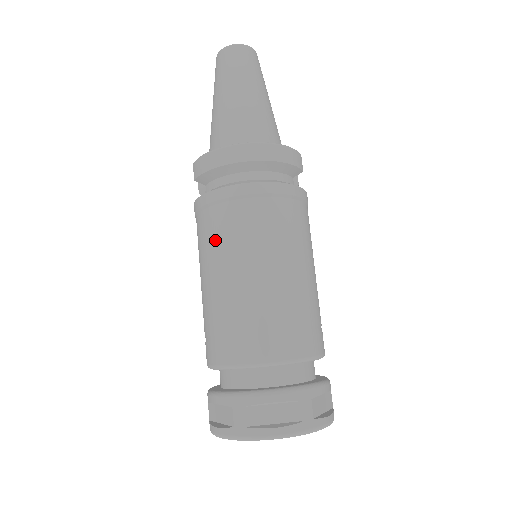
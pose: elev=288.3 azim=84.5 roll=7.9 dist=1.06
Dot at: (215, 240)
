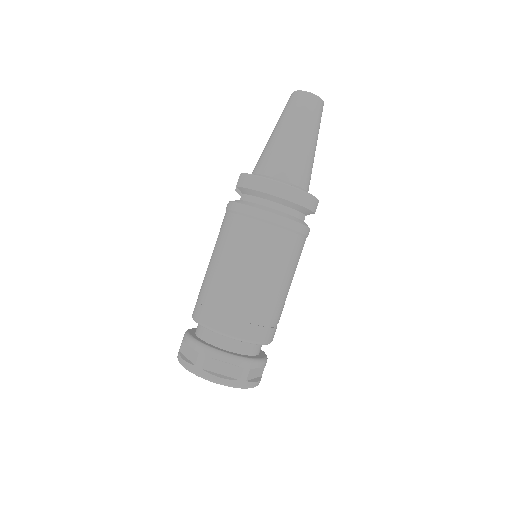
Dot at: (233, 240)
